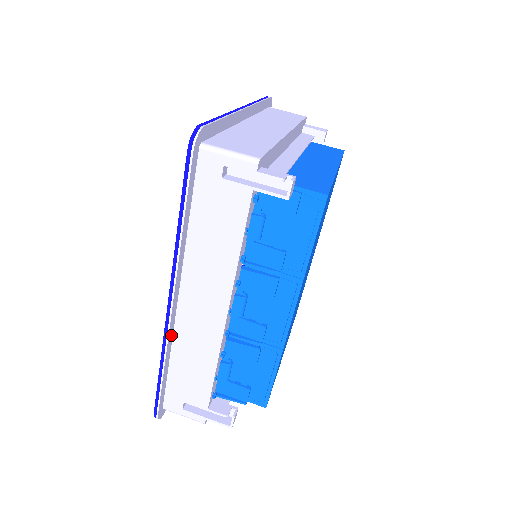
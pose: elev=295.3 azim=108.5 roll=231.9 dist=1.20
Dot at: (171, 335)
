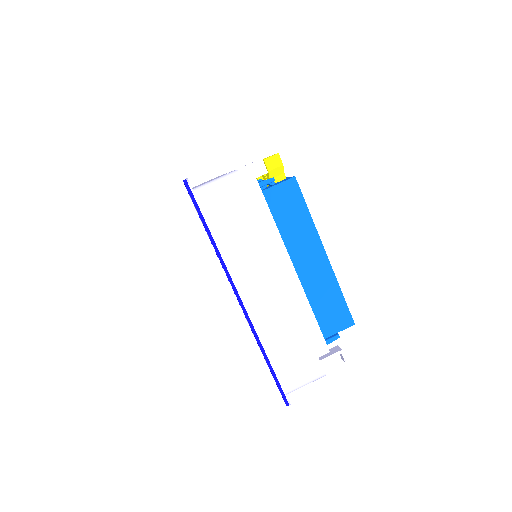
Dot at: occluded
